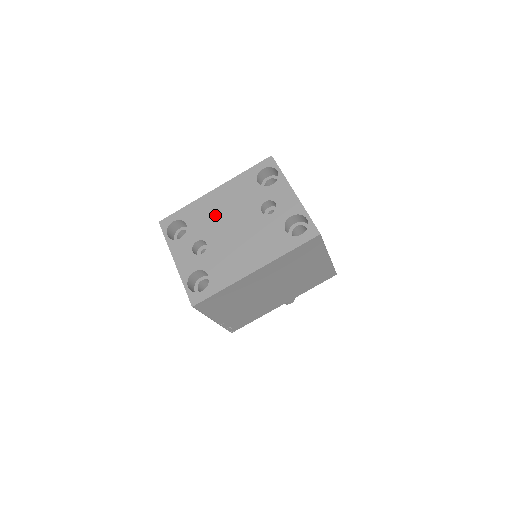
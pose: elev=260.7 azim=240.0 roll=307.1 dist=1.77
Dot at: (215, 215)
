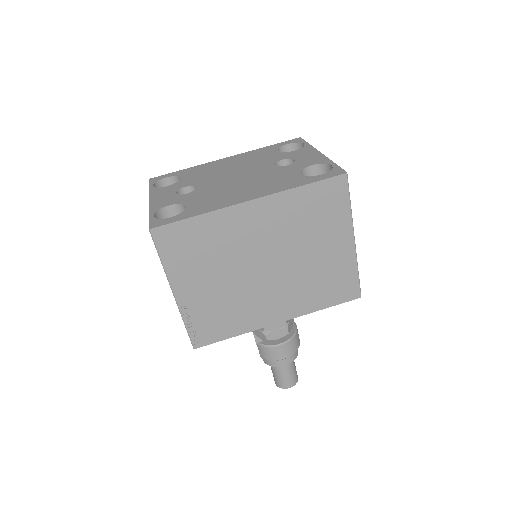
Dot at: (218, 171)
